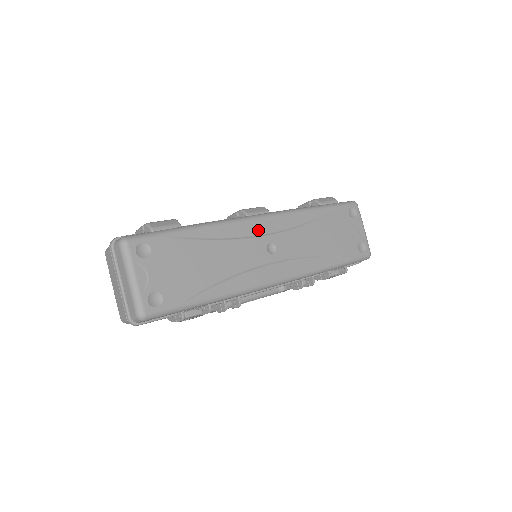
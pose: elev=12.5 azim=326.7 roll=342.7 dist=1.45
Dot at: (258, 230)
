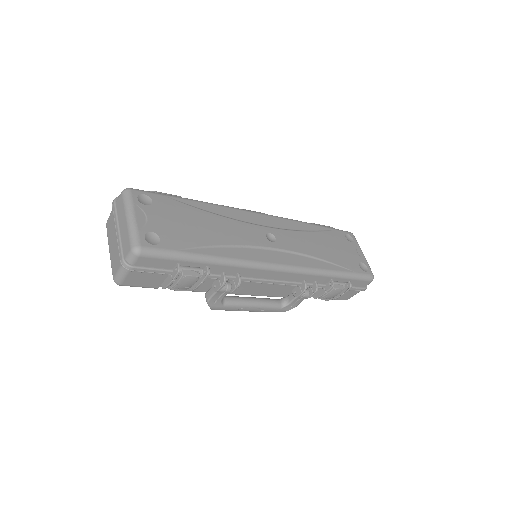
Dot at: (257, 221)
